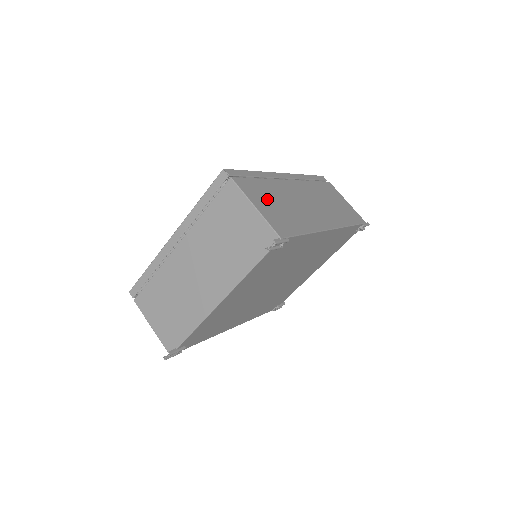
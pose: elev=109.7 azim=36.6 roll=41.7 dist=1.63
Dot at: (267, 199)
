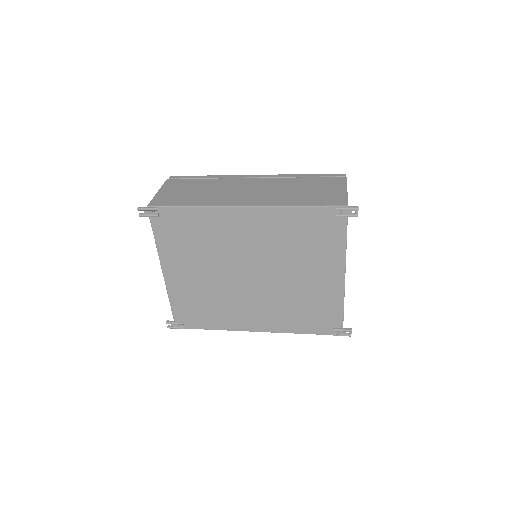
Dot at: (184, 188)
